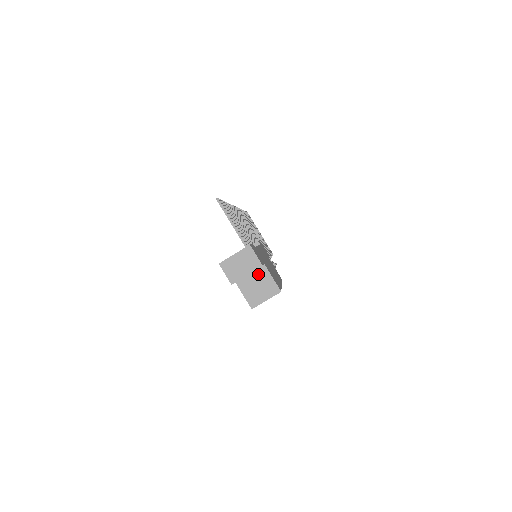
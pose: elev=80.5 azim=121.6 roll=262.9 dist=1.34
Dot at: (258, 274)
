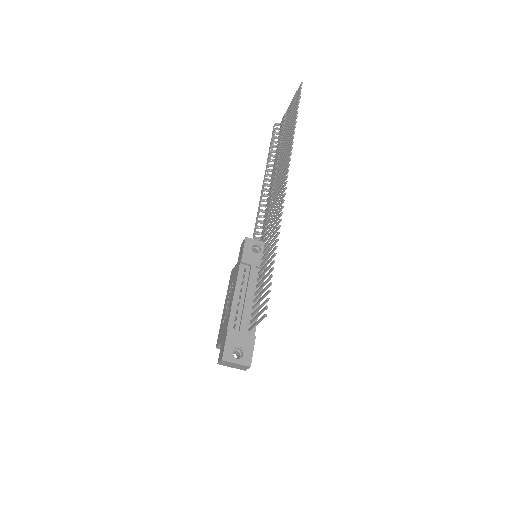
Dot at: occluded
